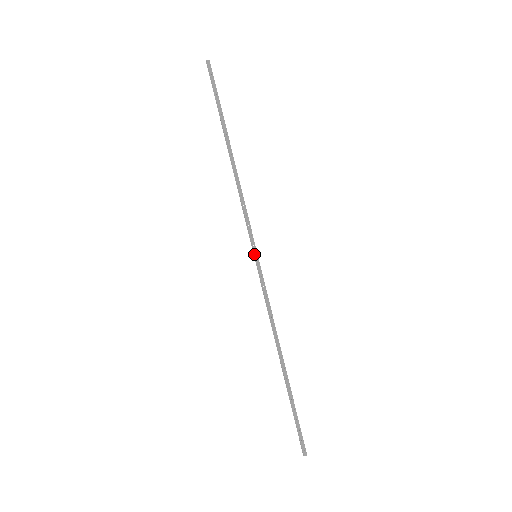
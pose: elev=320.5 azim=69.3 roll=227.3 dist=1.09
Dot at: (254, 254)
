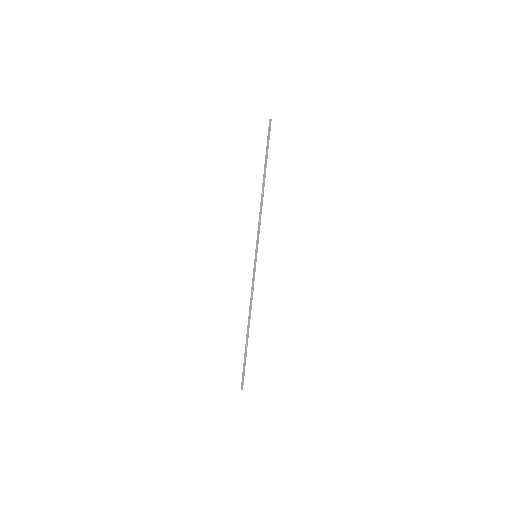
Dot at: (255, 254)
